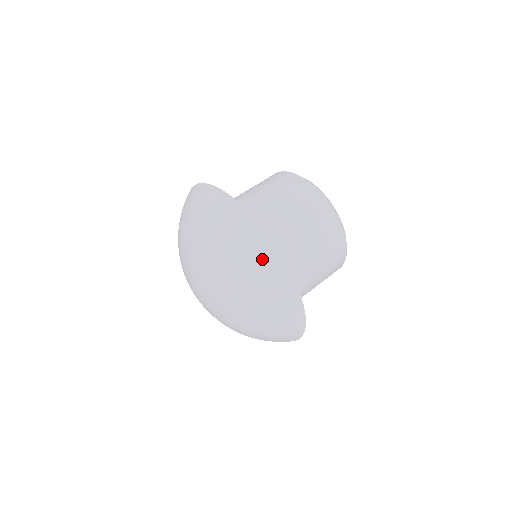
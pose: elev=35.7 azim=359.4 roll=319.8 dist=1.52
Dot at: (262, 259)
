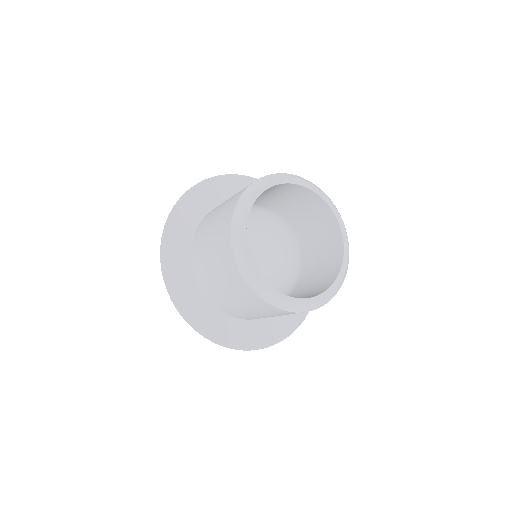
Dot at: occluded
